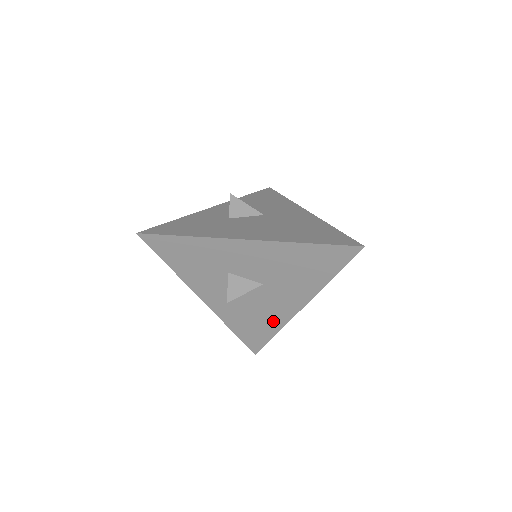
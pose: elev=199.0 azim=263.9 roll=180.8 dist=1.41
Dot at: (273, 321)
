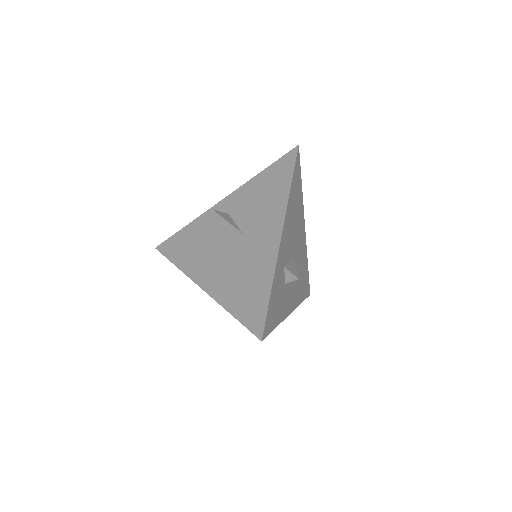
Dot at: occluded
